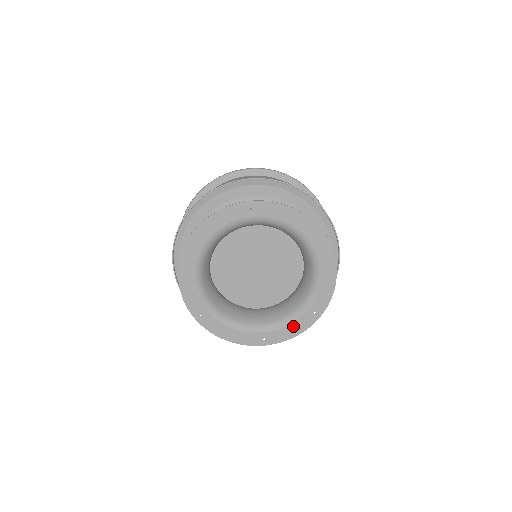
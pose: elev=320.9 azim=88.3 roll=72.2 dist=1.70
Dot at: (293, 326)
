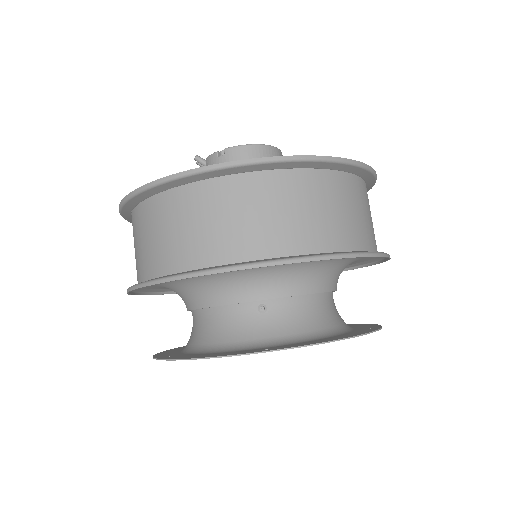
Dot at: occluded
